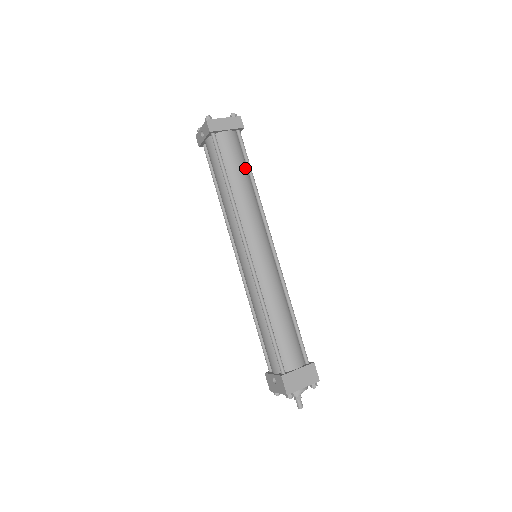
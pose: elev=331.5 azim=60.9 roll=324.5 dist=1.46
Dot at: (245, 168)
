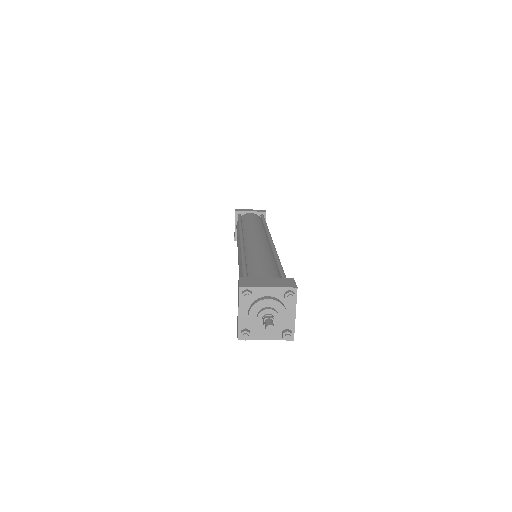
Dot at: (261, 223)
